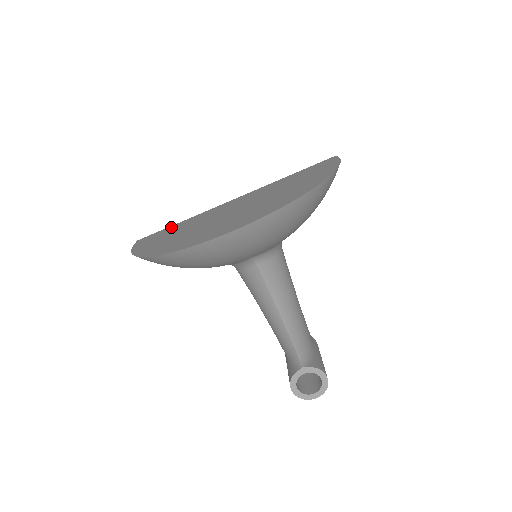
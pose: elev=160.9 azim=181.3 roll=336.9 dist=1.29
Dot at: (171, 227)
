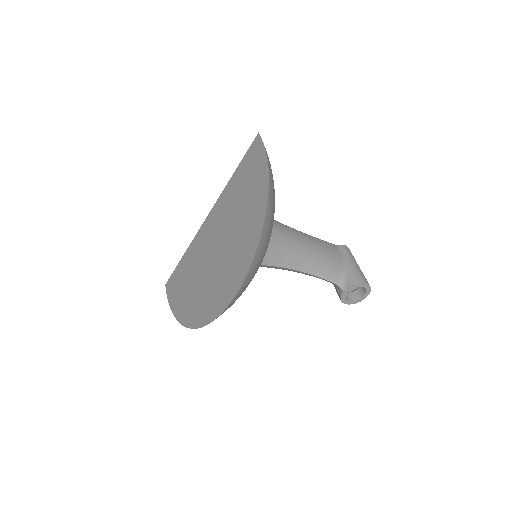
Dot at: (180, 266)
